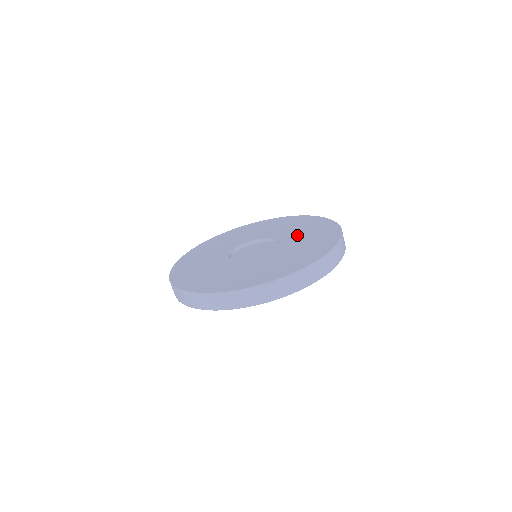
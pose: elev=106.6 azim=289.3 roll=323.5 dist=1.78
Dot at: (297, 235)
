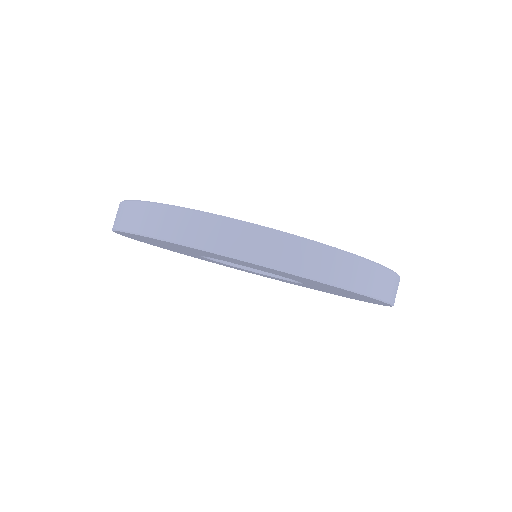
Dot at: occluded
